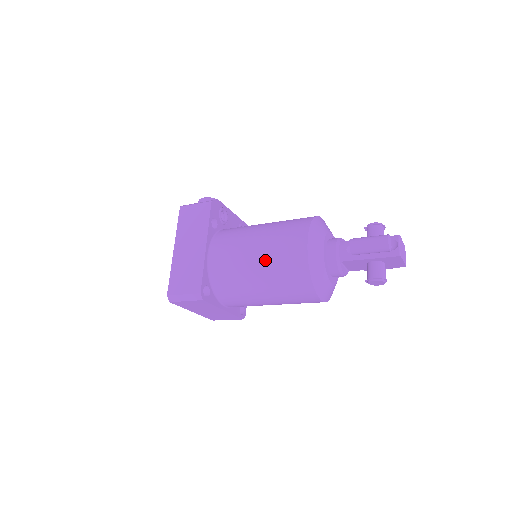
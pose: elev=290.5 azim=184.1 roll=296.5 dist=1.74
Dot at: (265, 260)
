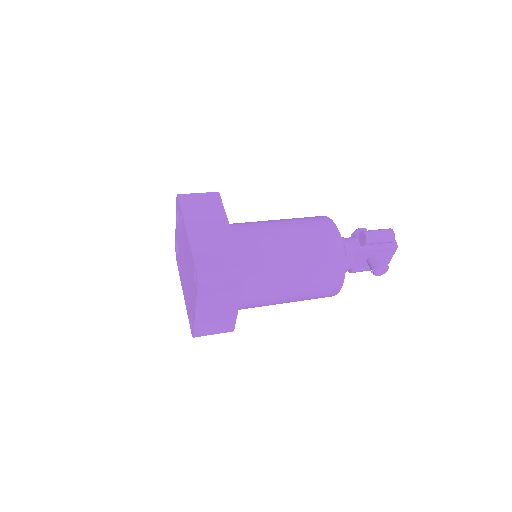
Dot at: (301, 241)
